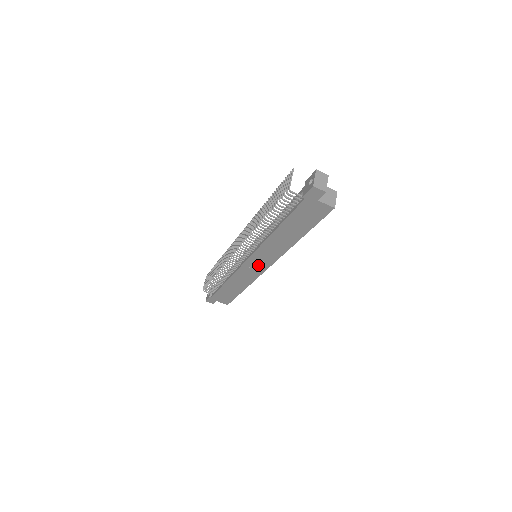
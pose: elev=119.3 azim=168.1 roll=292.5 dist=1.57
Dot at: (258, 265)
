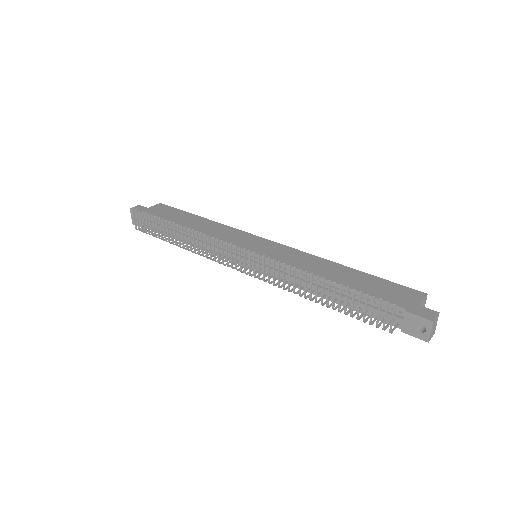
Dot at: occluded
